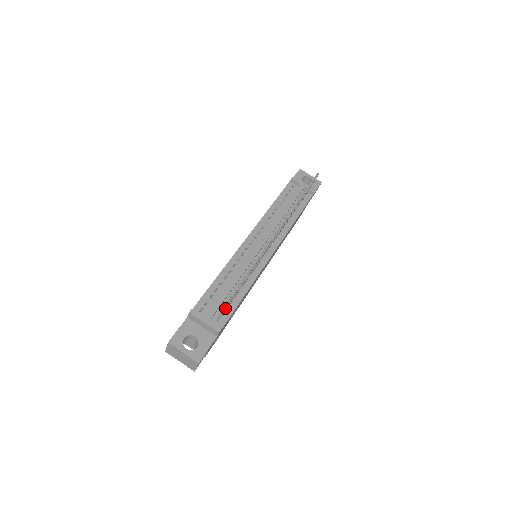
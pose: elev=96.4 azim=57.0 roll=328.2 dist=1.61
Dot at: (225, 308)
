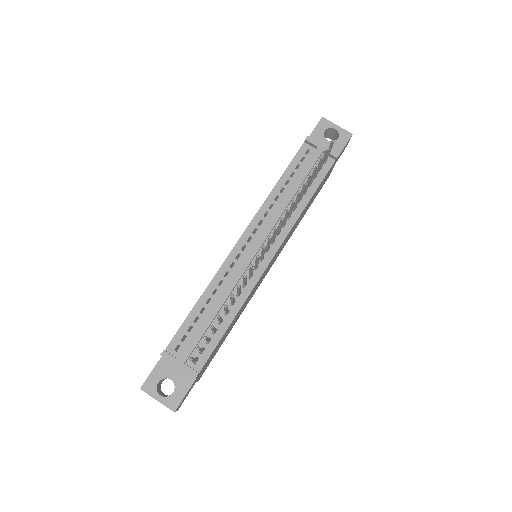
Dot at: (193, 360)
